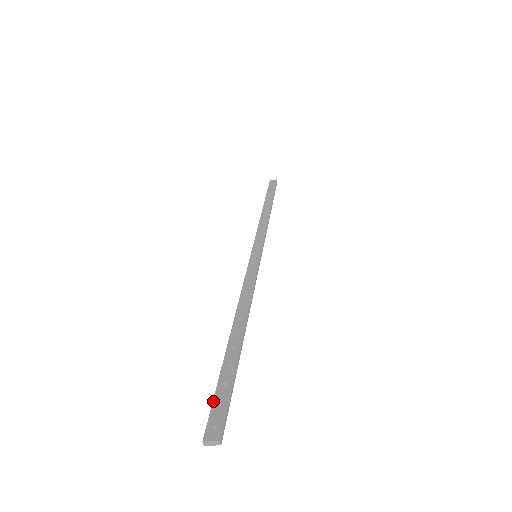
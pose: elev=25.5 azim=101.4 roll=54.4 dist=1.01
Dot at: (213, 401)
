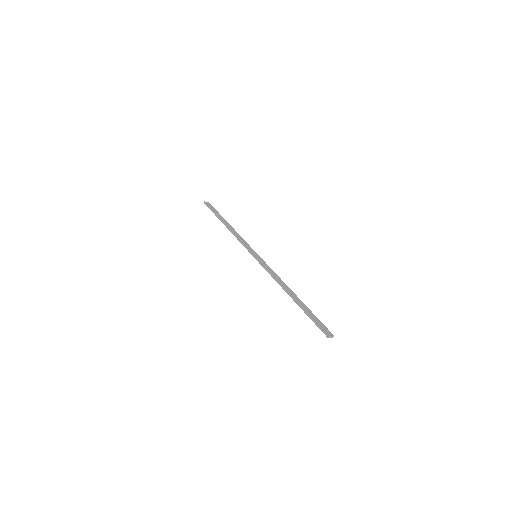
Dot at: (317, 322)
